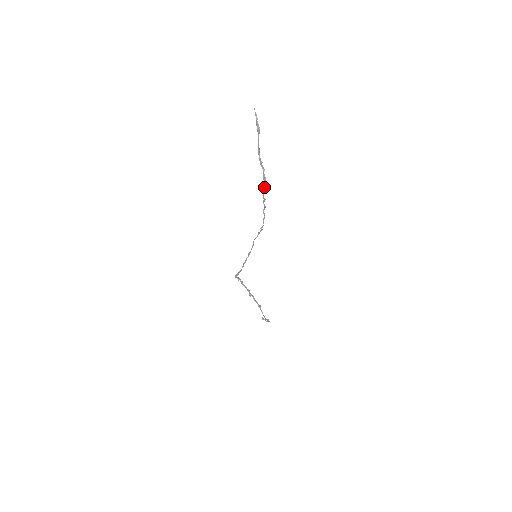
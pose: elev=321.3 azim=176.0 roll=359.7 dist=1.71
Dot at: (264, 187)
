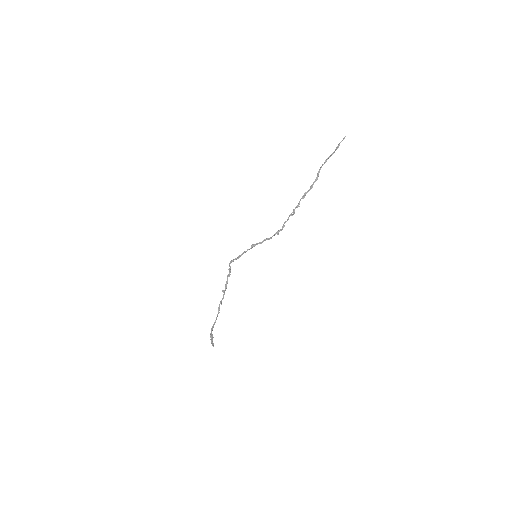
Dot at: (306, 193)
